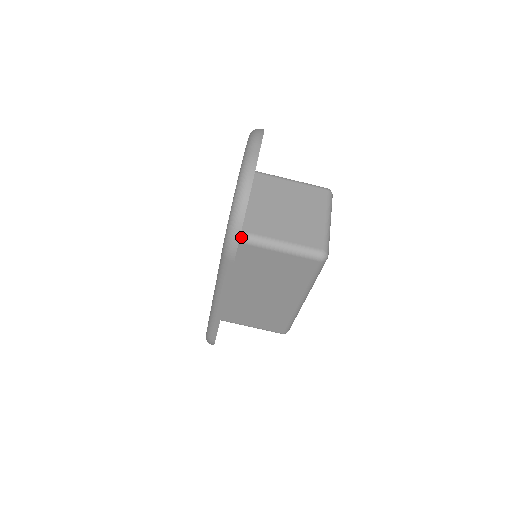
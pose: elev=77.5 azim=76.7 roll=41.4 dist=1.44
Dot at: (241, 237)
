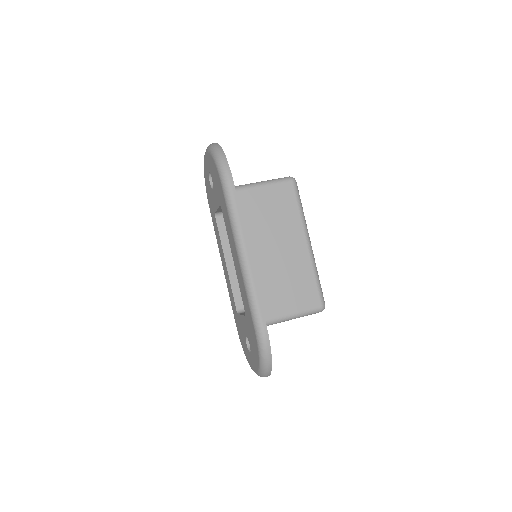
Dot at: occluded
